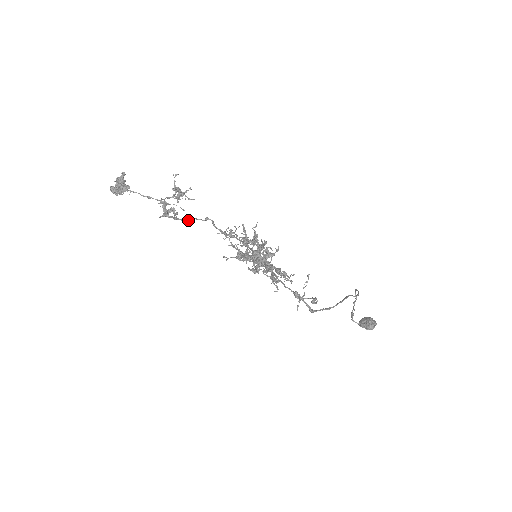
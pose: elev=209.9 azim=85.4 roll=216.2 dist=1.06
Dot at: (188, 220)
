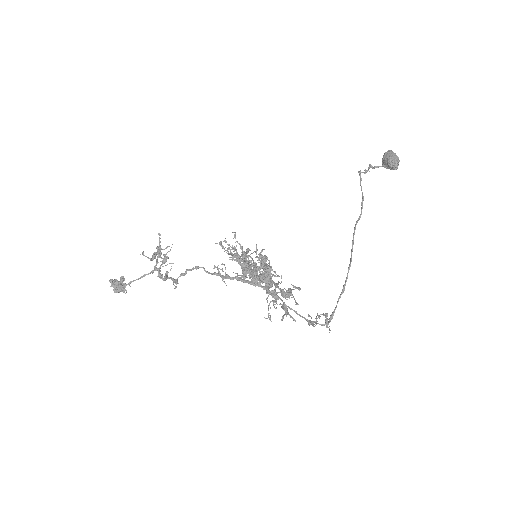
Dot at: (185, 274)
